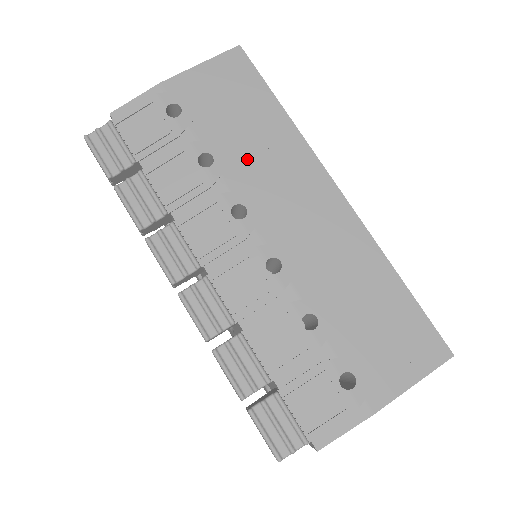
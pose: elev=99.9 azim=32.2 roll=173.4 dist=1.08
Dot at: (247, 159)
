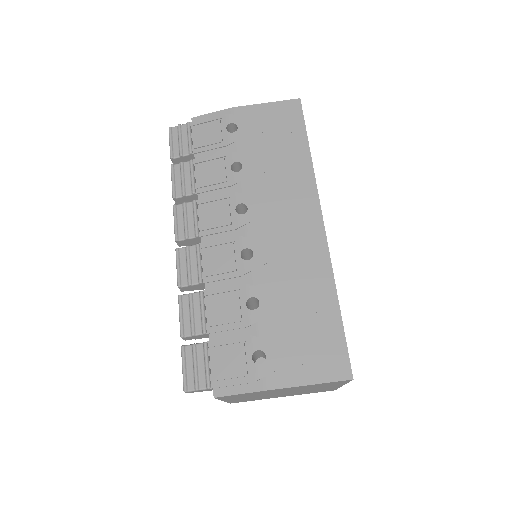
Dot at: (265, 176)
